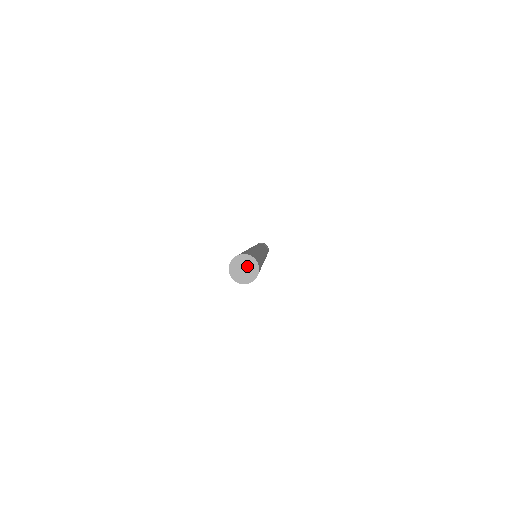
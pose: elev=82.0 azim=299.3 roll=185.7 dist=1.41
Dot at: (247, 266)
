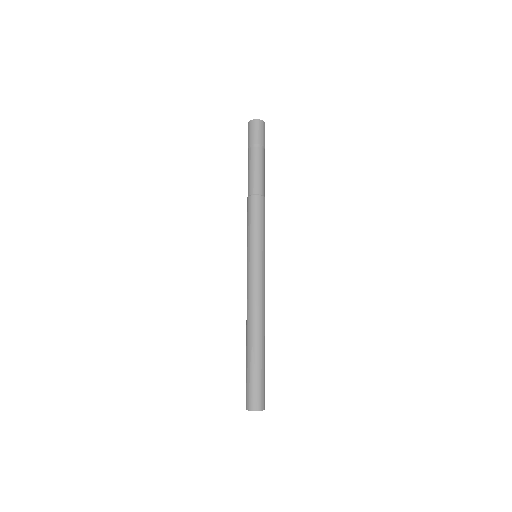
Dot at: occluded
